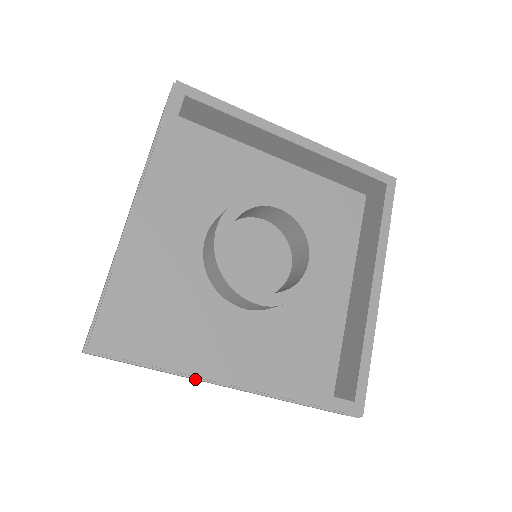
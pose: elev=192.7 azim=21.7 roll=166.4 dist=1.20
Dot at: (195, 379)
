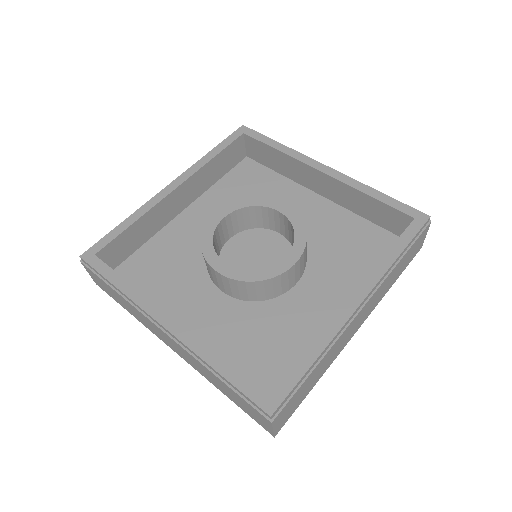
Dot at: (144, 318)
